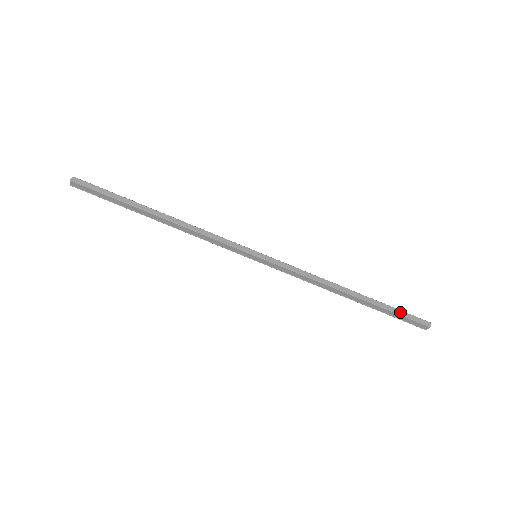
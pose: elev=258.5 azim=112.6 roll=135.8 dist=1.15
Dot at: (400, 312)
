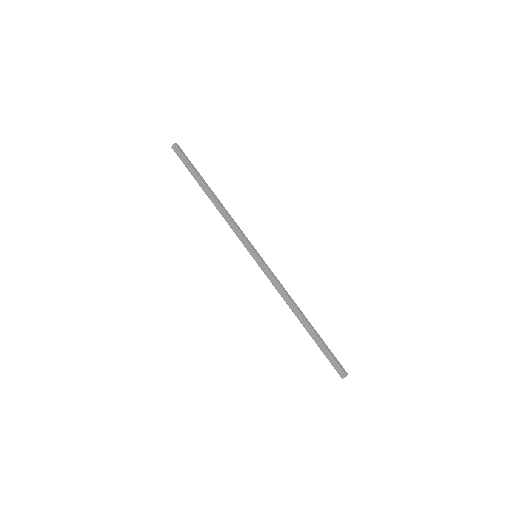
Dot at: (331, 352)
